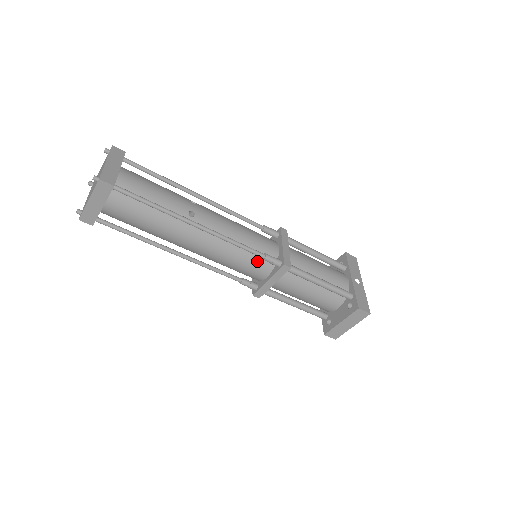
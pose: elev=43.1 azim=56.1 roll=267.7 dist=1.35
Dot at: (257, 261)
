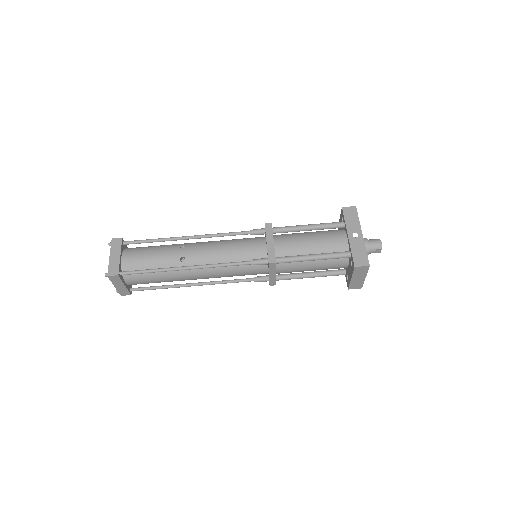
Dot at: (251, 266)
